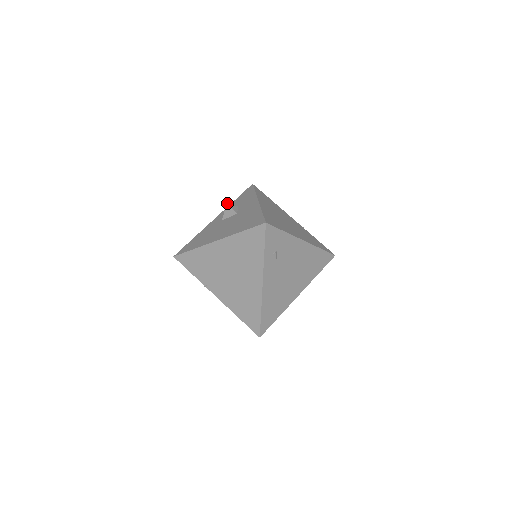
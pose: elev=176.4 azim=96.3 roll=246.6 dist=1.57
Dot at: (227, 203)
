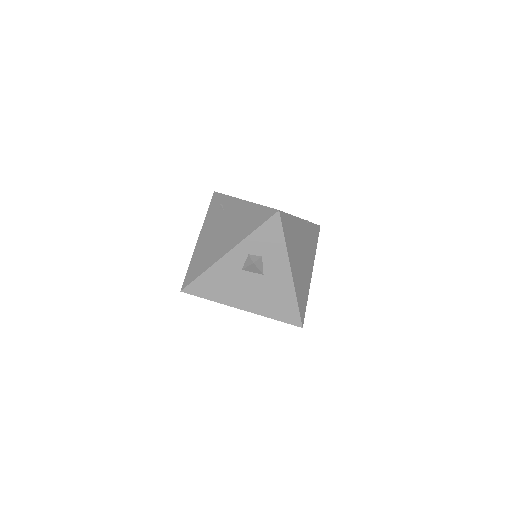
Dot at: (254, 264)
